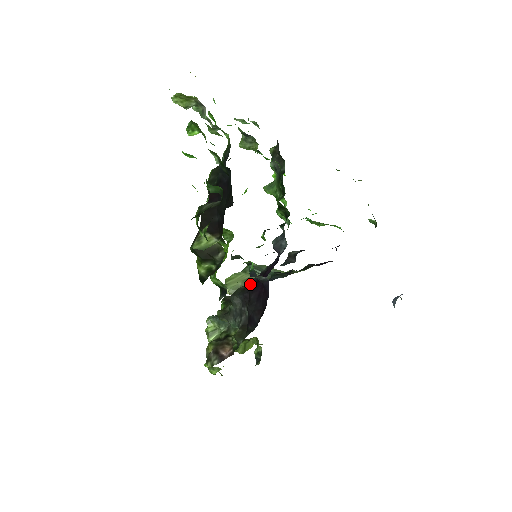
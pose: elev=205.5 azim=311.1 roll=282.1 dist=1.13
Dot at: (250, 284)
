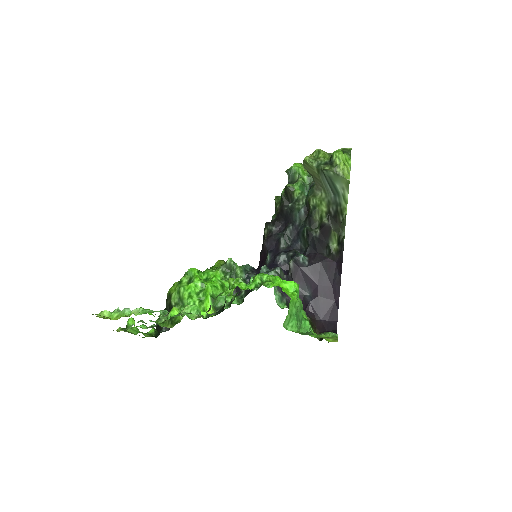
Dot at: (263, 247)
